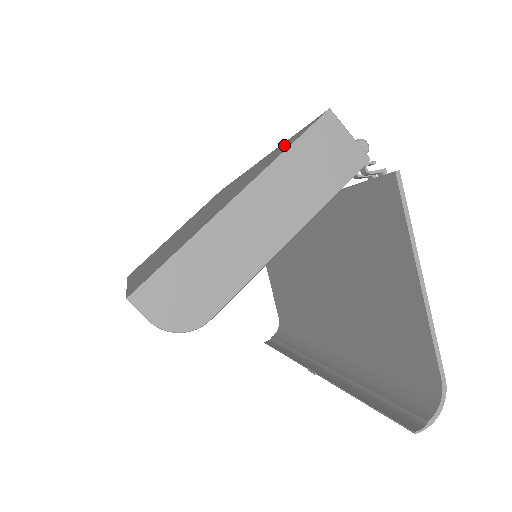
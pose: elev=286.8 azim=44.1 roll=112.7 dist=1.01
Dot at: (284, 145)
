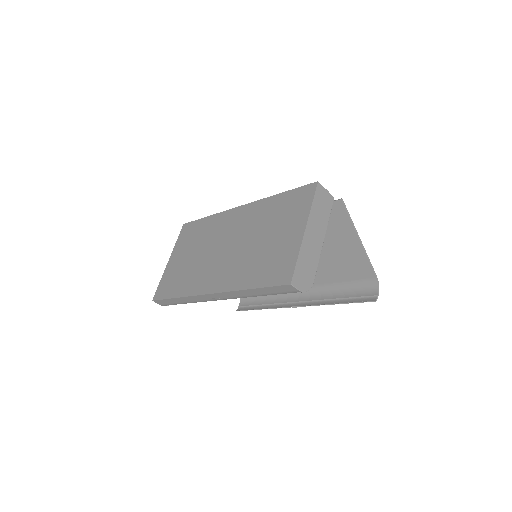
Dot at: (291, 198)
